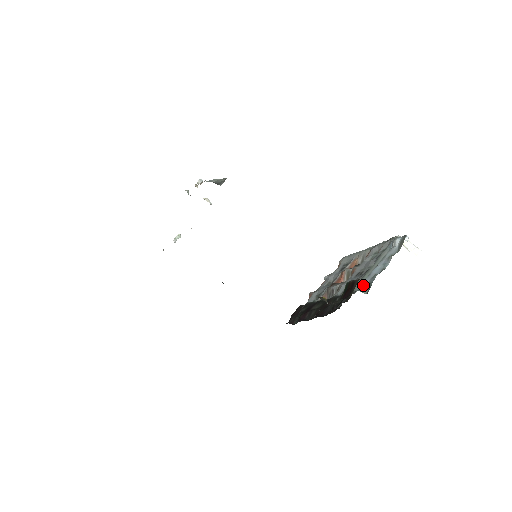
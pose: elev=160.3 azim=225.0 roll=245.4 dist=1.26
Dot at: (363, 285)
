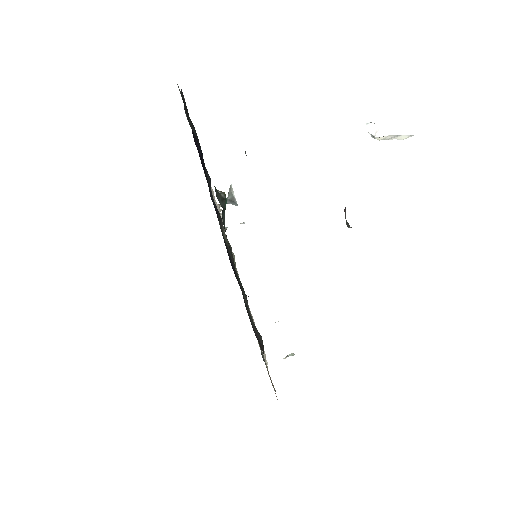
Dot at: occluded
